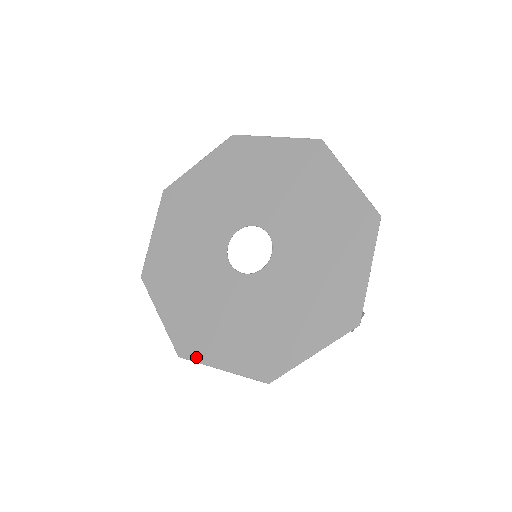
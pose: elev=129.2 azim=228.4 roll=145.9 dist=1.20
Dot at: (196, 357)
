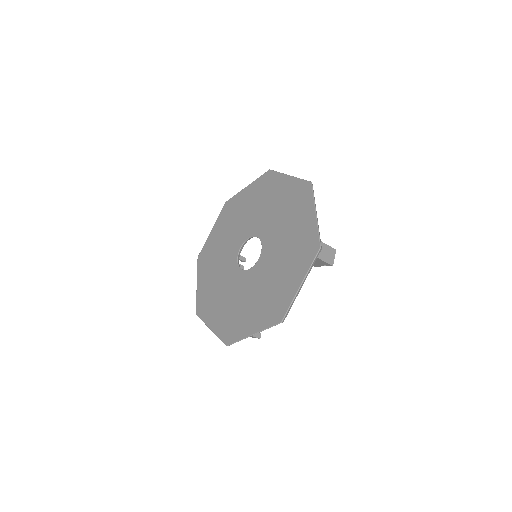
Dot at: (236, 338)
